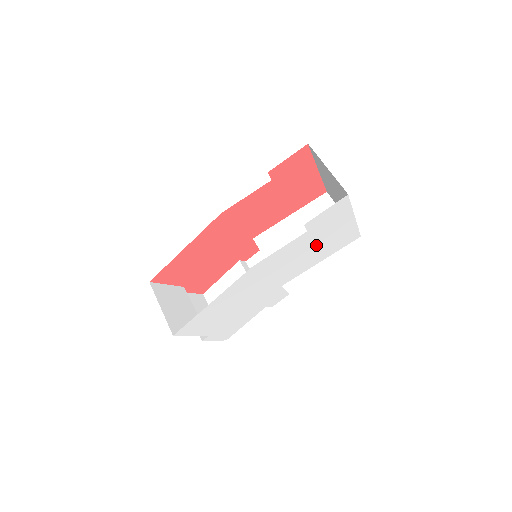
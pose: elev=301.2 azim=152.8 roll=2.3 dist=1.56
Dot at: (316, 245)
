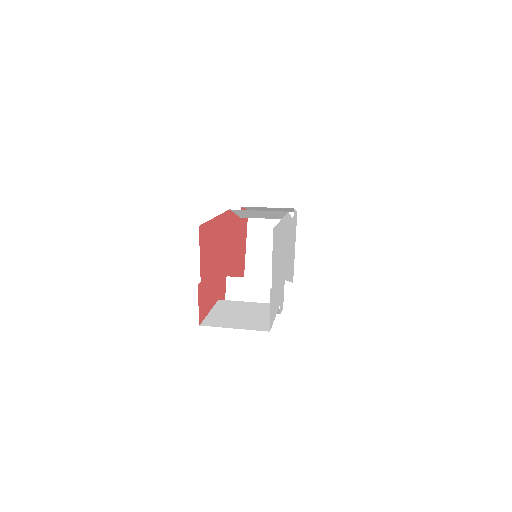
Dot at: (291, 249)
